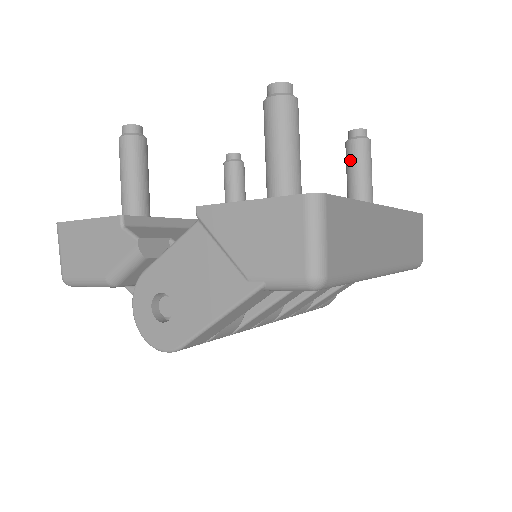
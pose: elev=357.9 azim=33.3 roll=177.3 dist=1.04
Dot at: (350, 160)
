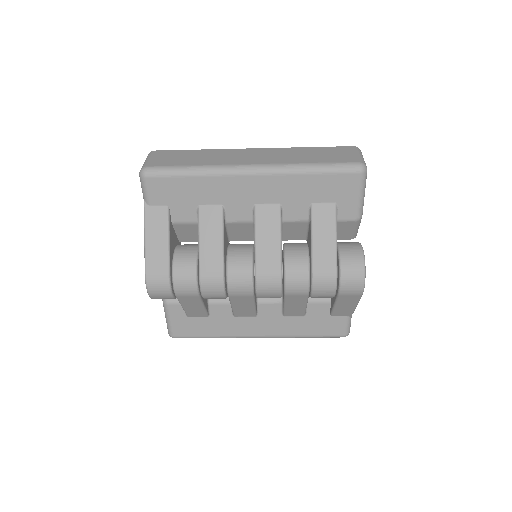
Dot at: occluded
